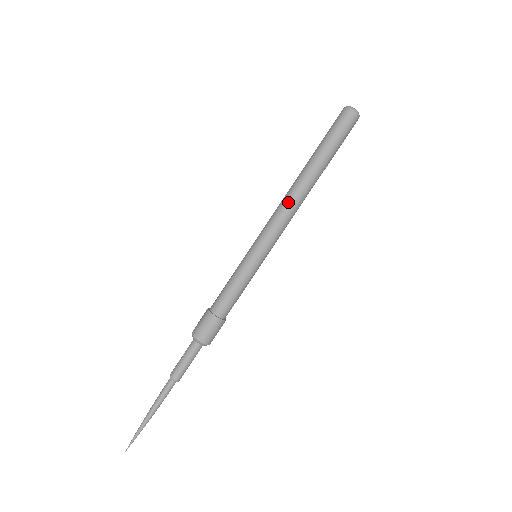
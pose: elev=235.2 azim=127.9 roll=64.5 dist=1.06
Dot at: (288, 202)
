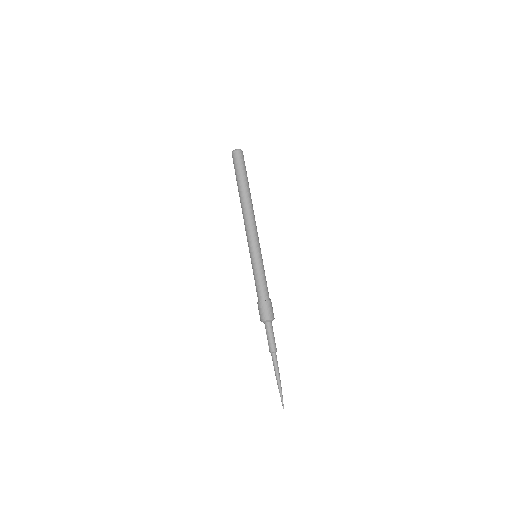
Dot at: (245, 218)
